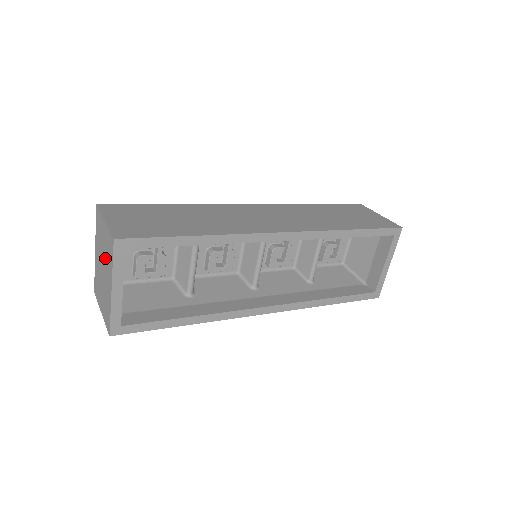
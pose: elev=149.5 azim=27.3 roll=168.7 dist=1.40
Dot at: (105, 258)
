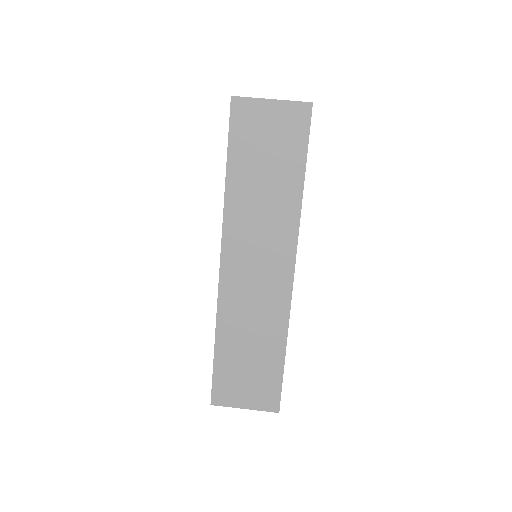
Dot at: occluded
